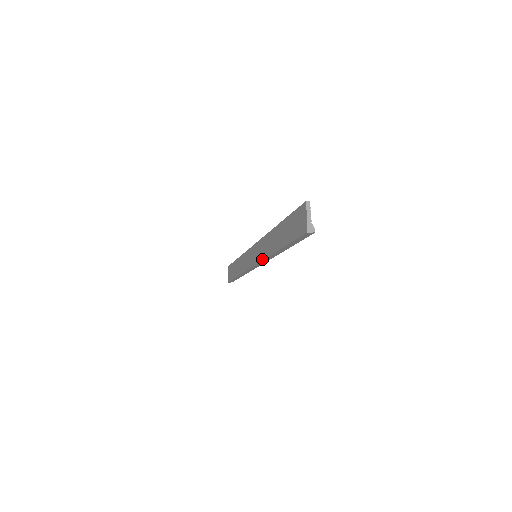
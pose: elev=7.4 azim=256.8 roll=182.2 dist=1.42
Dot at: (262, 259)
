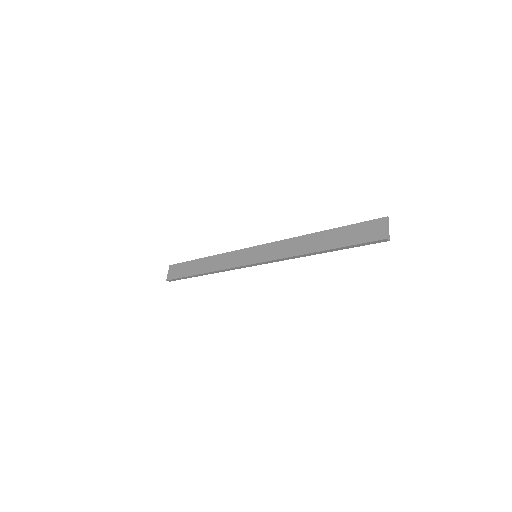
Dot at: (278, 258)
